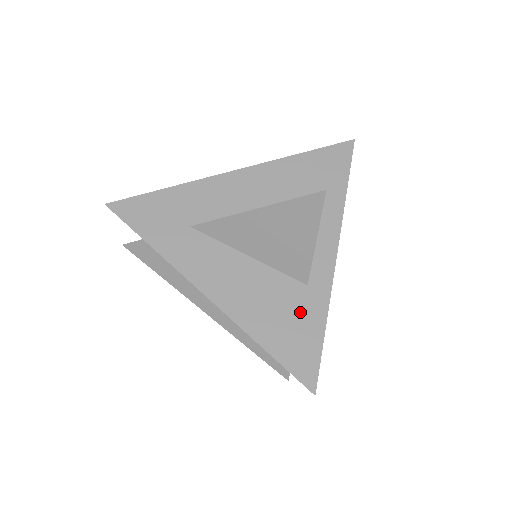
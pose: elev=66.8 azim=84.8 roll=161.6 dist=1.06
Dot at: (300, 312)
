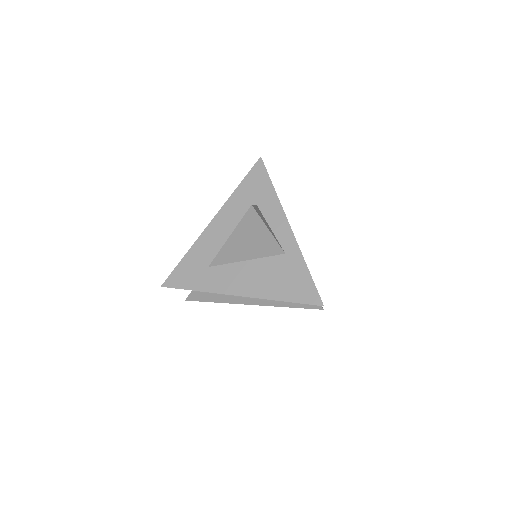
Dot at: (290, 270)
